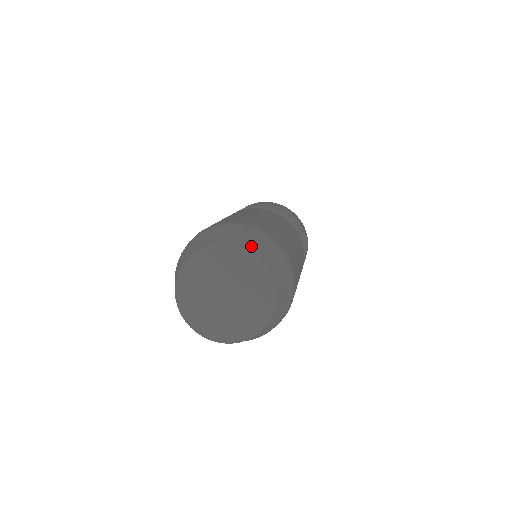
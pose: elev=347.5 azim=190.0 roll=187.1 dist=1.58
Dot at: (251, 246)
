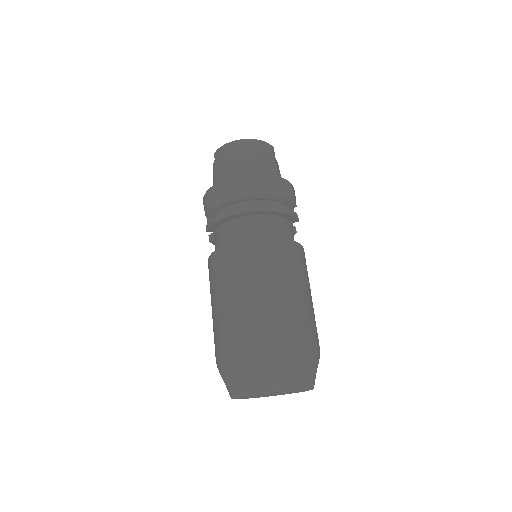
Dot at: (300, 379)
